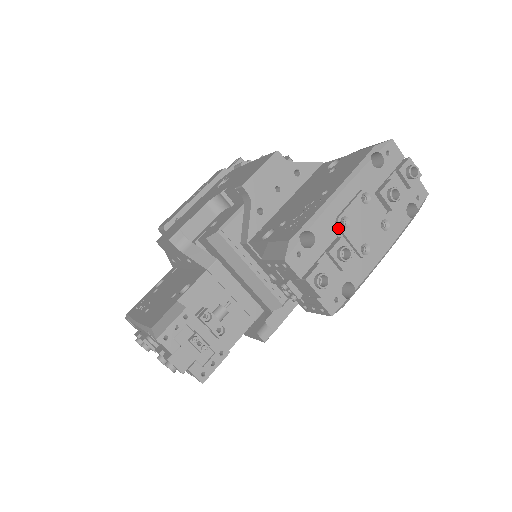
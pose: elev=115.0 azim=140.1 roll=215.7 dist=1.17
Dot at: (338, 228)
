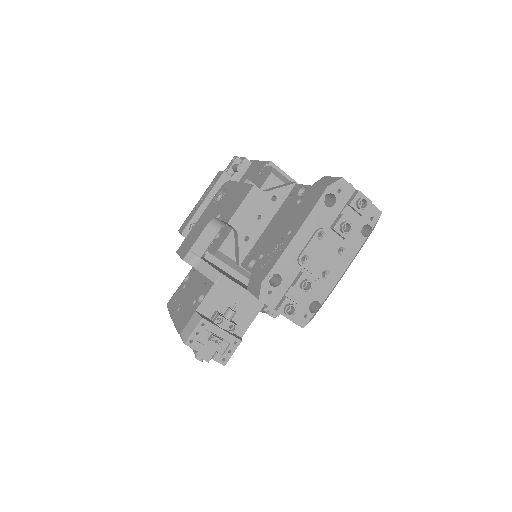
Dot at: (300, 265)
